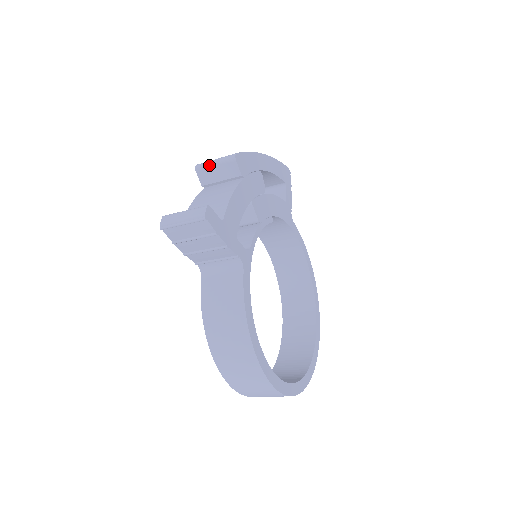
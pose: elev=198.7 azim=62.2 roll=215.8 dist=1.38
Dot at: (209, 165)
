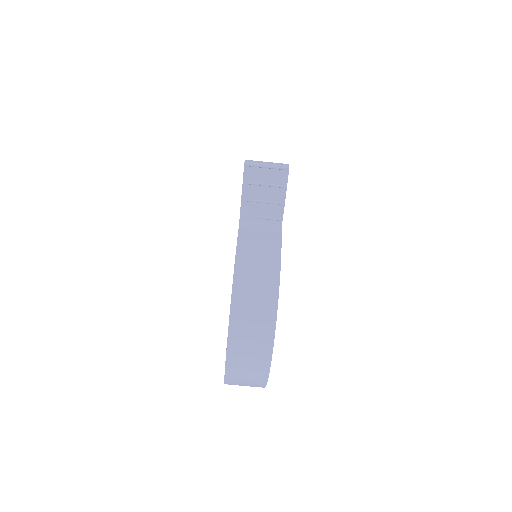
Dot at: occluded
